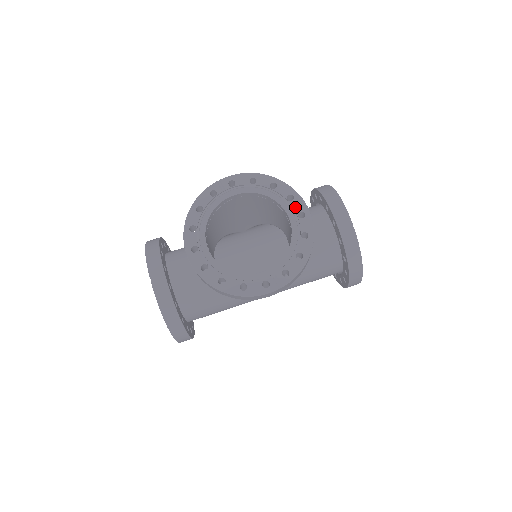
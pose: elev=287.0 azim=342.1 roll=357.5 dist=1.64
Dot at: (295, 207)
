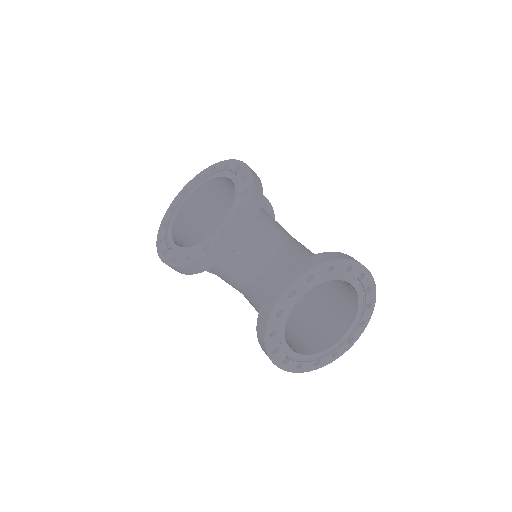
Dot at: (229, 222)
